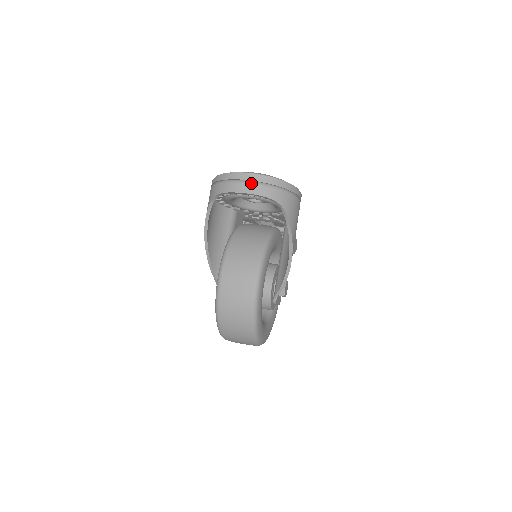
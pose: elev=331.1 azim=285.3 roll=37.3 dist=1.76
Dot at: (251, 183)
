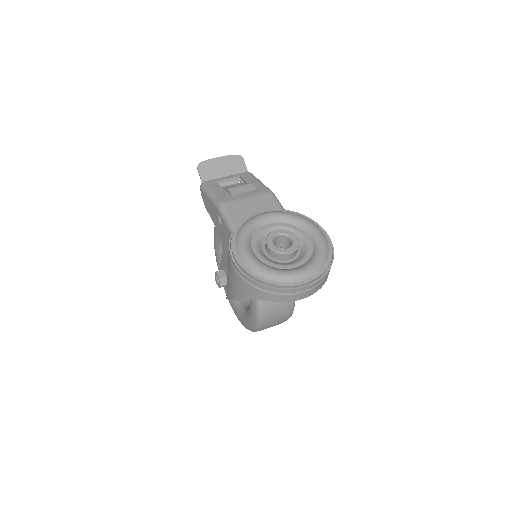
Dot at: (311, 290)
